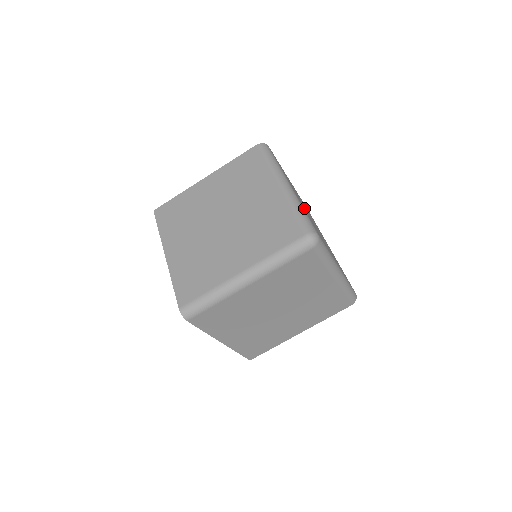
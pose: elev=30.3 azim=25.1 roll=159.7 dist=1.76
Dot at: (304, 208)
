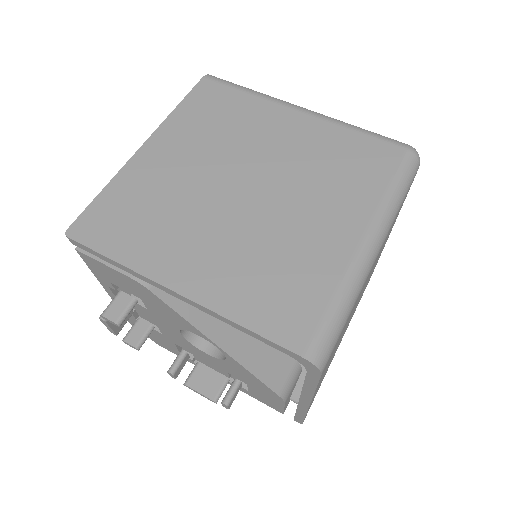
Dot at: occluded
